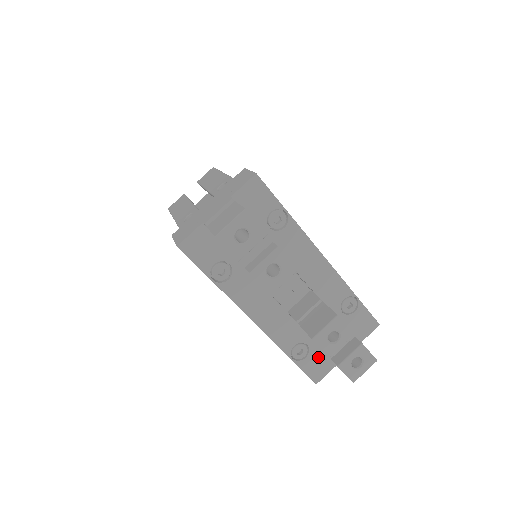
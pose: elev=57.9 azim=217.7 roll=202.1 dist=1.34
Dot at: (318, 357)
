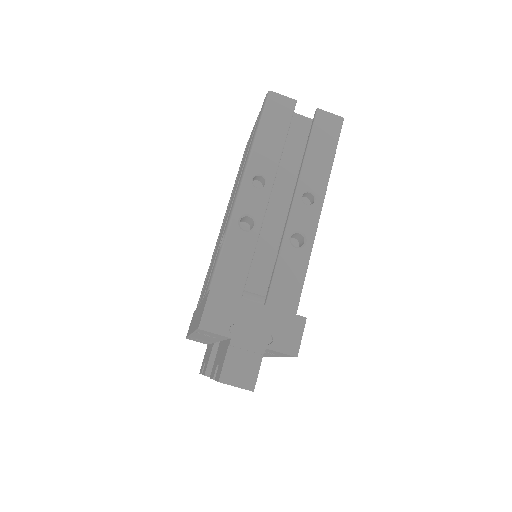
Dot at: (203, 342)
